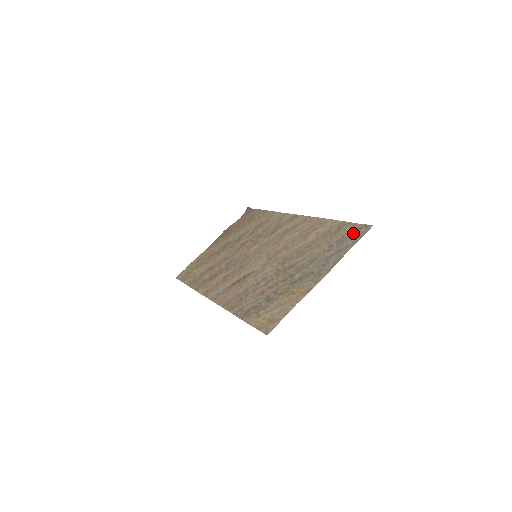
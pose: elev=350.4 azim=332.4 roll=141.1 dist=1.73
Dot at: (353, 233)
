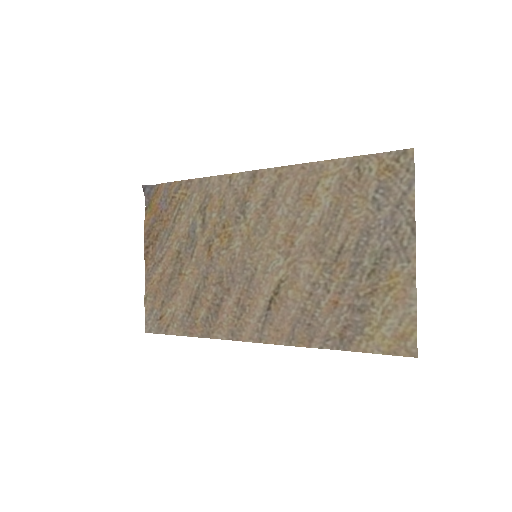
Dot at: (392, 170)
